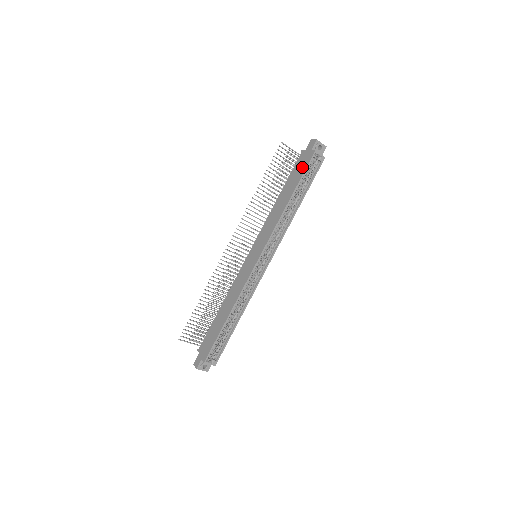
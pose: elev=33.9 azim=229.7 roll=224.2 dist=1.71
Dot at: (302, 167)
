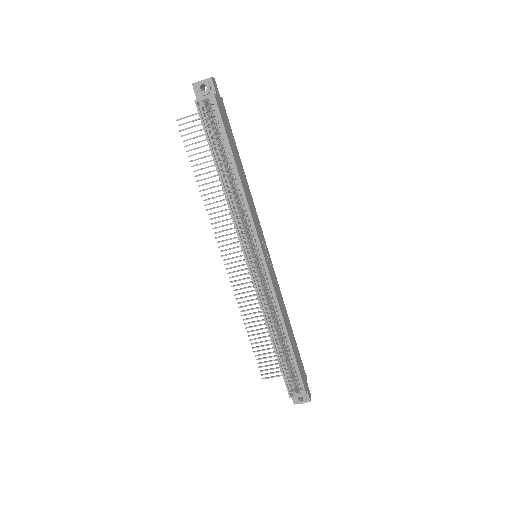
Dot at: occluded
